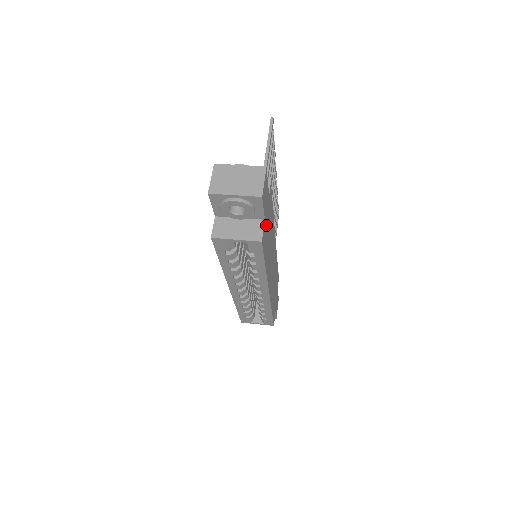
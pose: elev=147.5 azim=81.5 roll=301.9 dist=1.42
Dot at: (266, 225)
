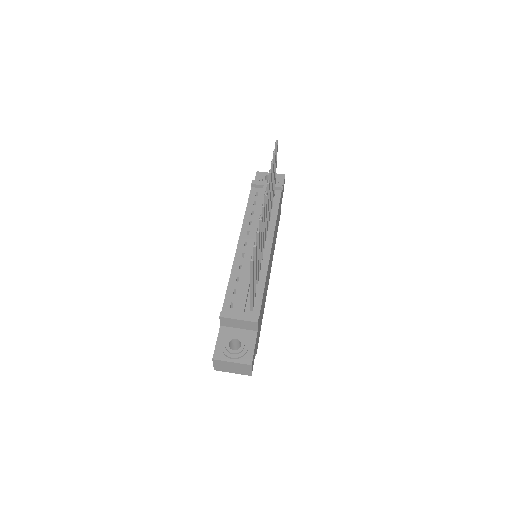
Dot at: (258, 334)
